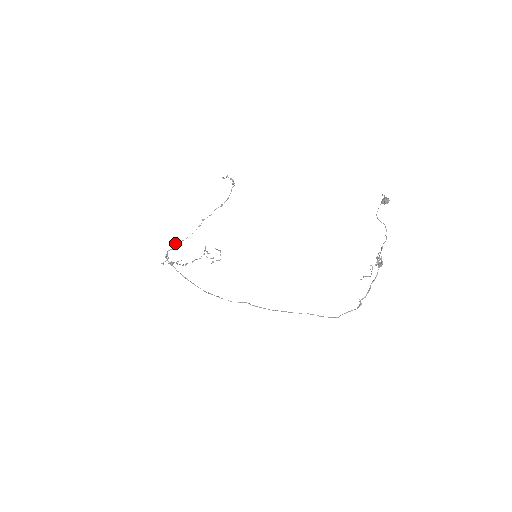
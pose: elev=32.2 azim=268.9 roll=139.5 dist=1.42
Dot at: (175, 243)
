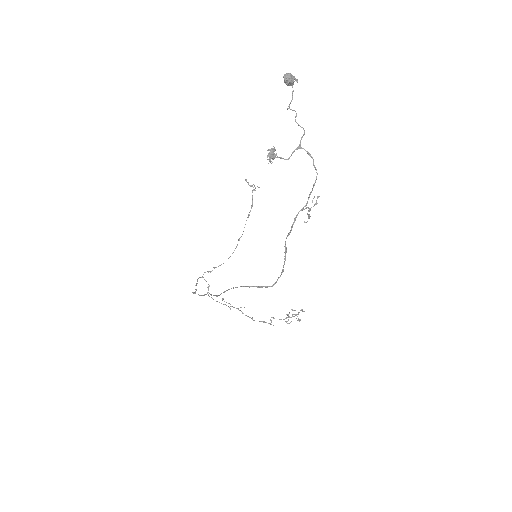
Dot at: (214, 267)
